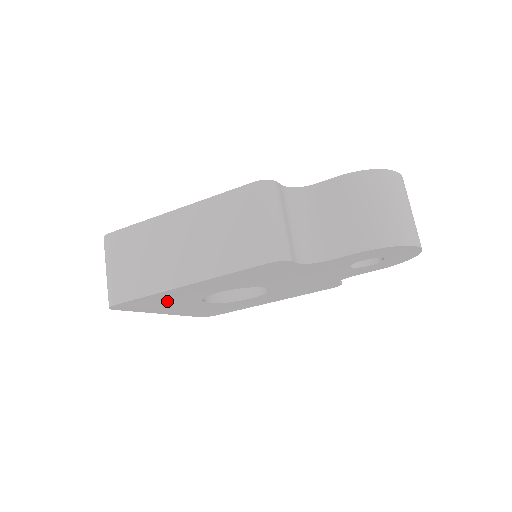
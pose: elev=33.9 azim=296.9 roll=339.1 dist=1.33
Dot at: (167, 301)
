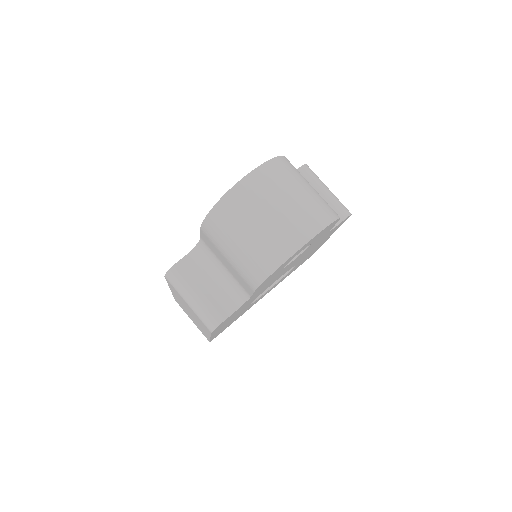
Dot at: occluded
